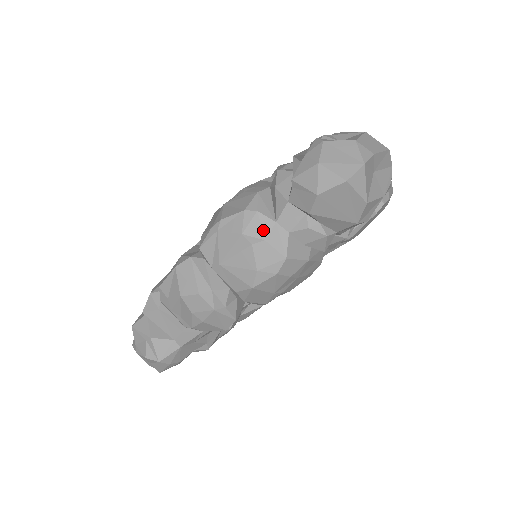
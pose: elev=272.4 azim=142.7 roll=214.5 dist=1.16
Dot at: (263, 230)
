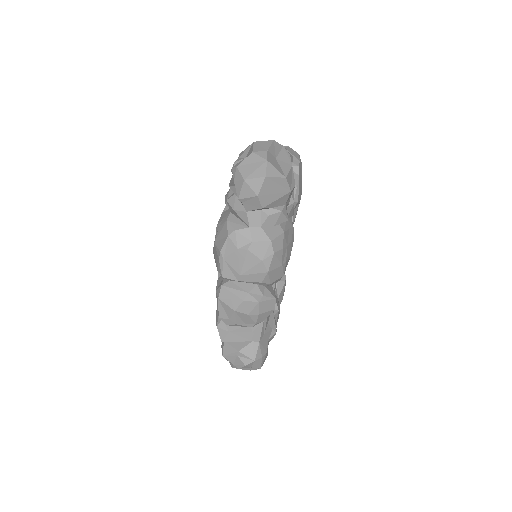
Dot at: (247, 237)
